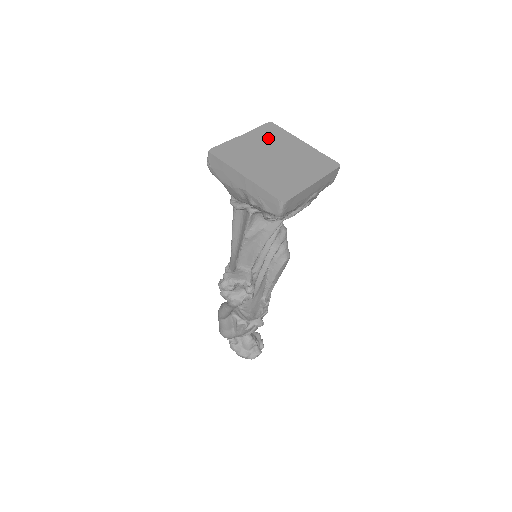
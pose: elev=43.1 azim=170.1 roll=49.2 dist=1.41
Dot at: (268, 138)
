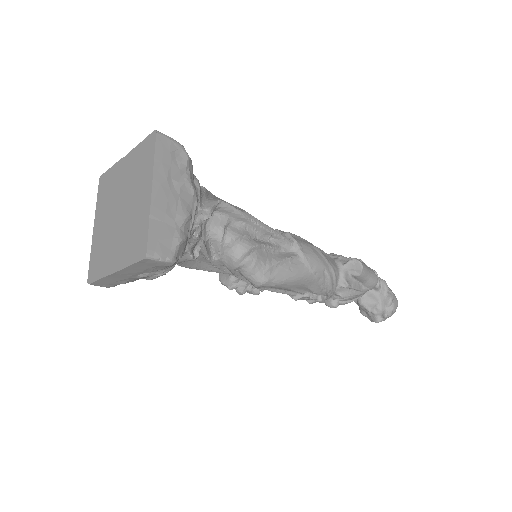
Dot at: (135, 169)
